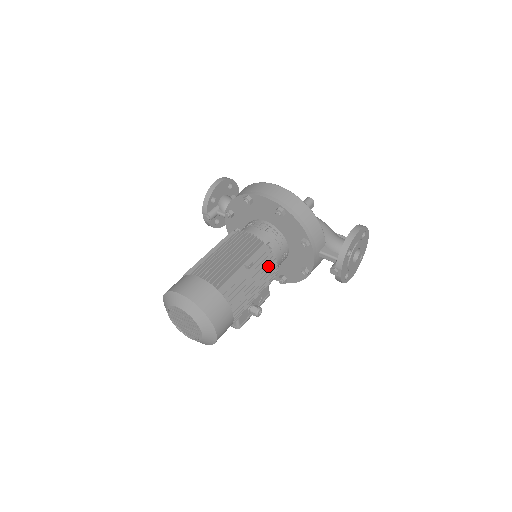
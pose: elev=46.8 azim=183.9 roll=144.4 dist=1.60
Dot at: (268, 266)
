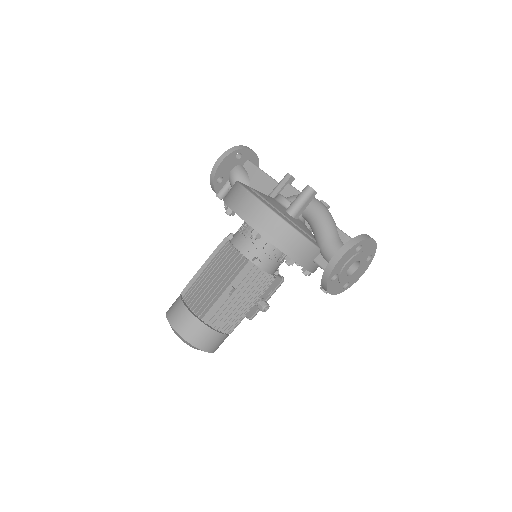
Dot at: (255, 284)
